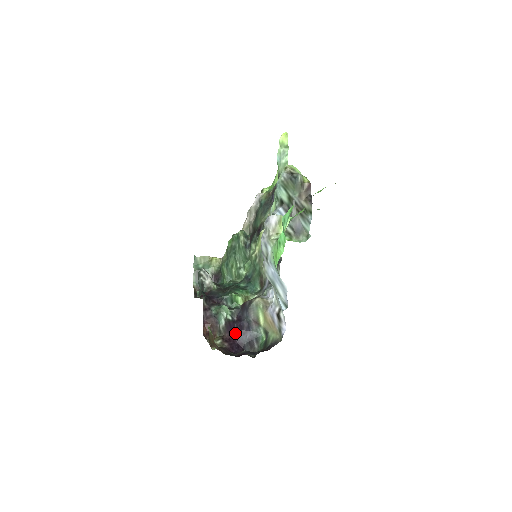
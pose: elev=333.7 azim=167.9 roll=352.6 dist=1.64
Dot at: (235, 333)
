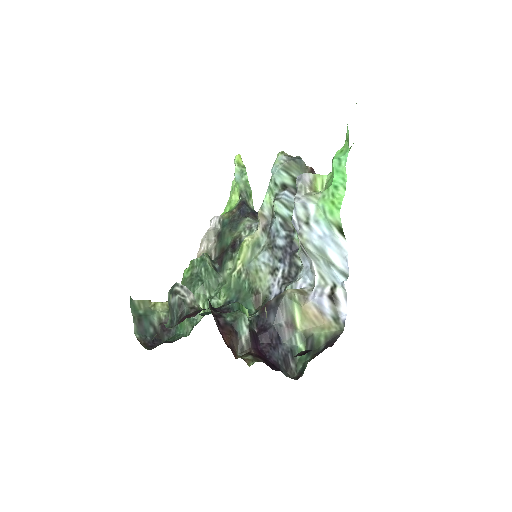
Dot at: (261, 349)
